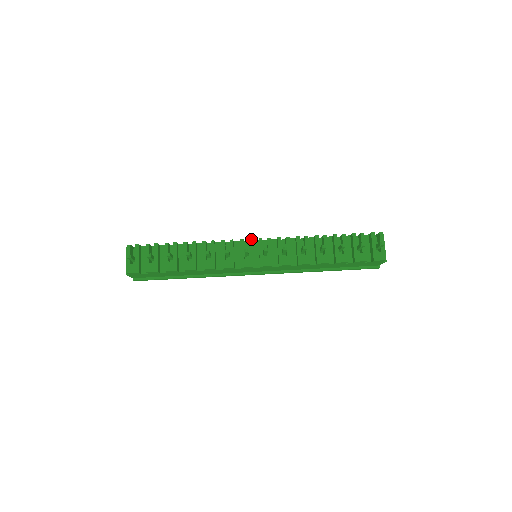
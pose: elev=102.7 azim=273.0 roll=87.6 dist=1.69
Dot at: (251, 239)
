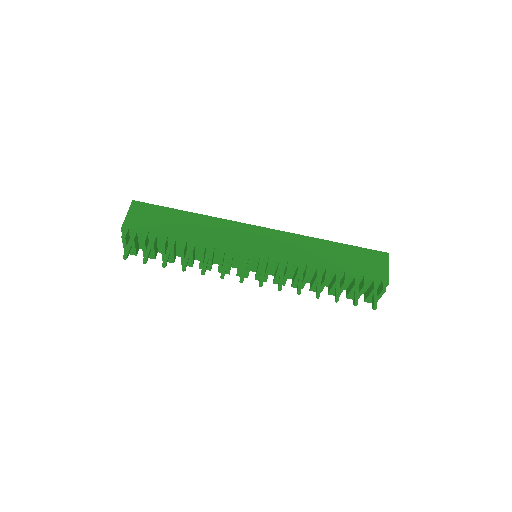
Dot at: occluded
